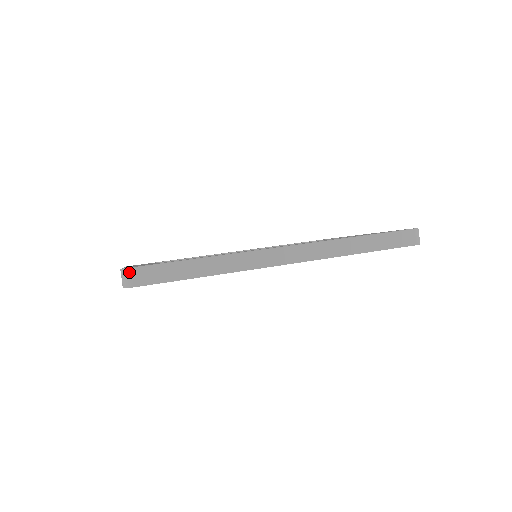
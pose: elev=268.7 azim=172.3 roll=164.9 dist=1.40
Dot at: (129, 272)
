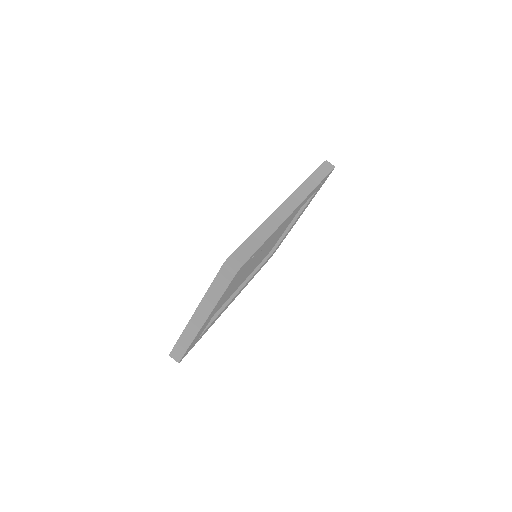
Dot at: (232, 258)
